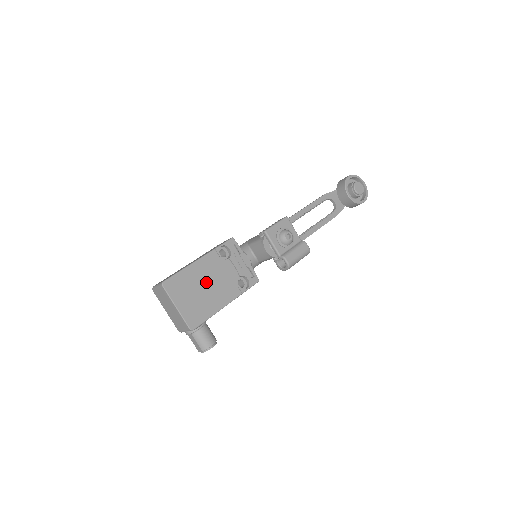
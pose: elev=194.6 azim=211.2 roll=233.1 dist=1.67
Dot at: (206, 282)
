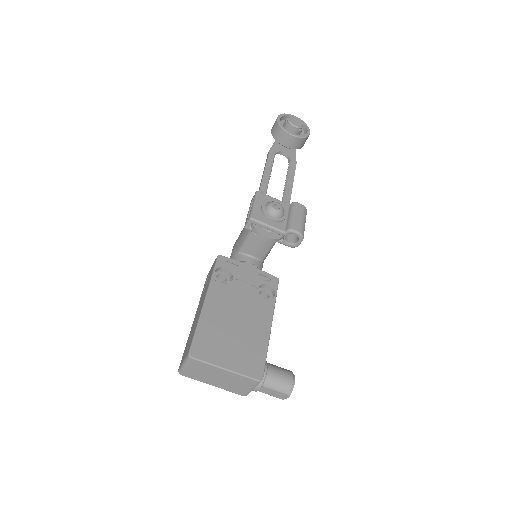
Dot at: (232, 319)
